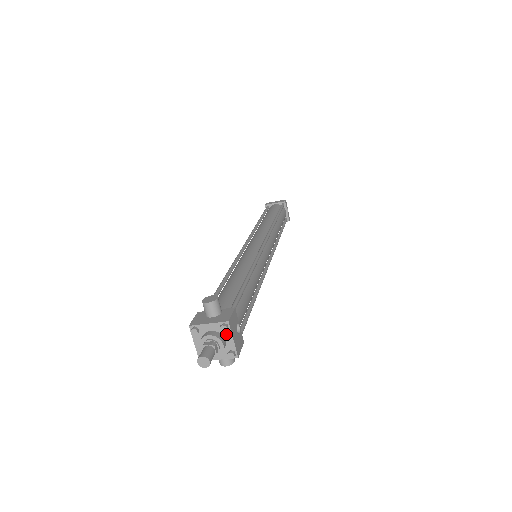
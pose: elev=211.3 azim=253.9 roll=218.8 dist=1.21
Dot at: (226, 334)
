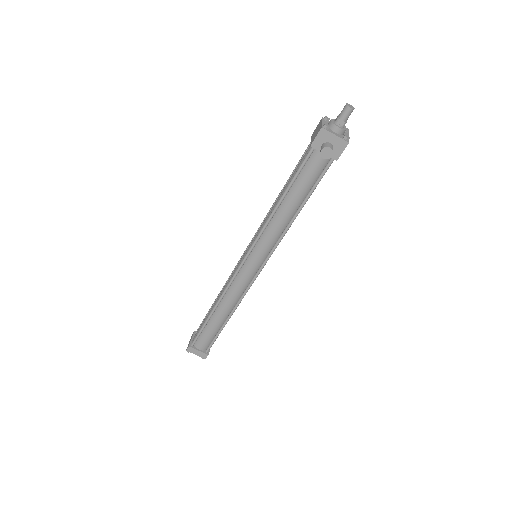
Dot at: (345, 133)
